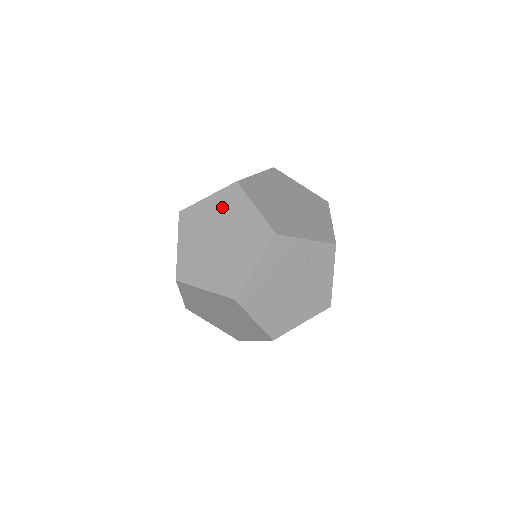
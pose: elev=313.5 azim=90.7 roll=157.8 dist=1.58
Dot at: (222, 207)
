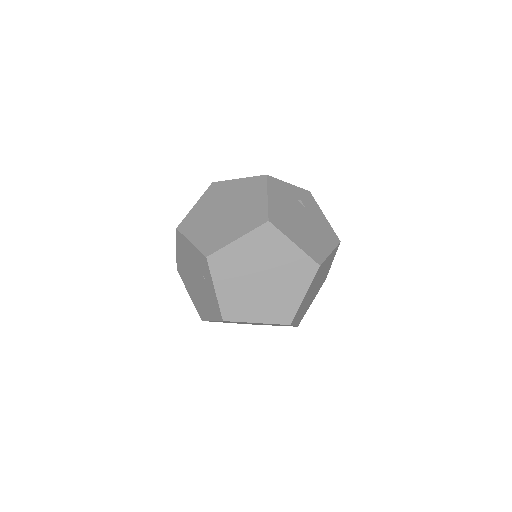
Dot at: (212, 198)
